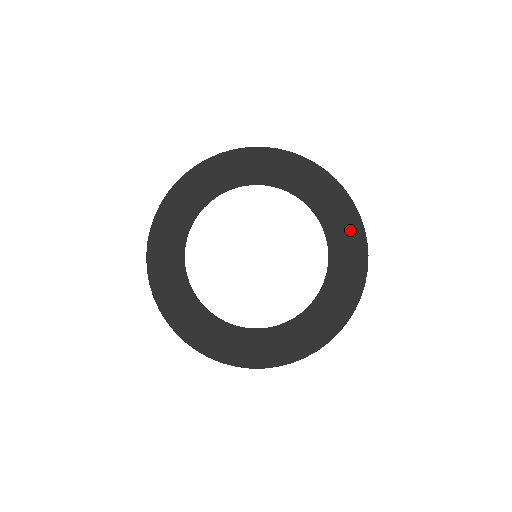
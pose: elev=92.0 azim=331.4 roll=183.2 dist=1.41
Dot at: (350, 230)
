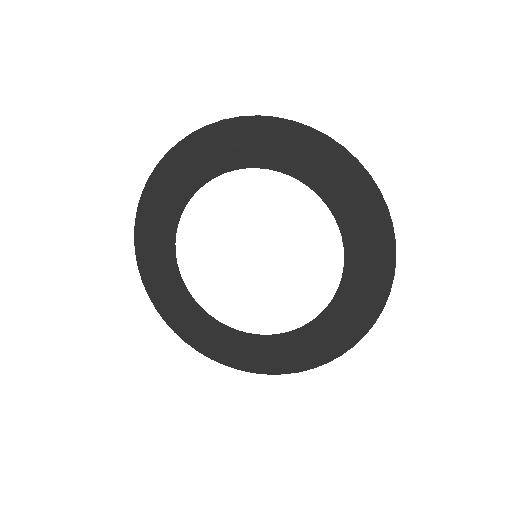
Dot at: (287, 140)
